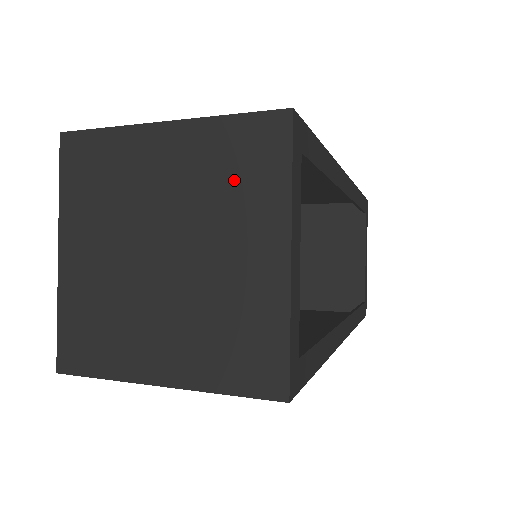
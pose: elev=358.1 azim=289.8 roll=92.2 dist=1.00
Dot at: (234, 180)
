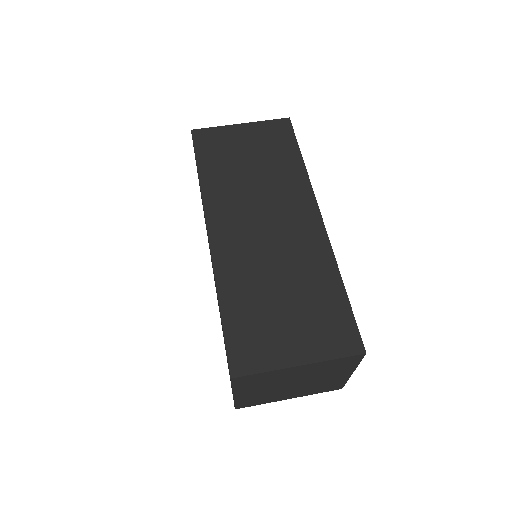
Dot at: (333, 368)
